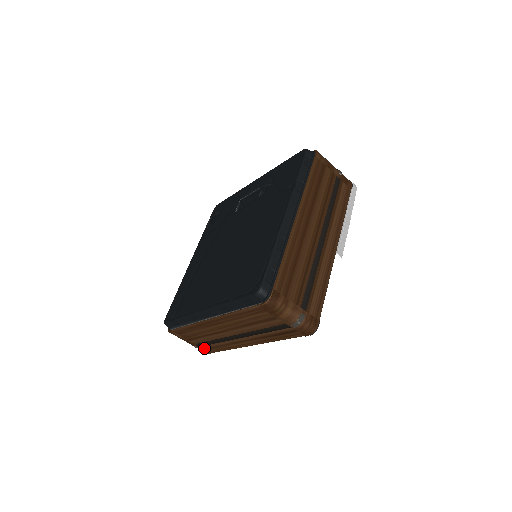
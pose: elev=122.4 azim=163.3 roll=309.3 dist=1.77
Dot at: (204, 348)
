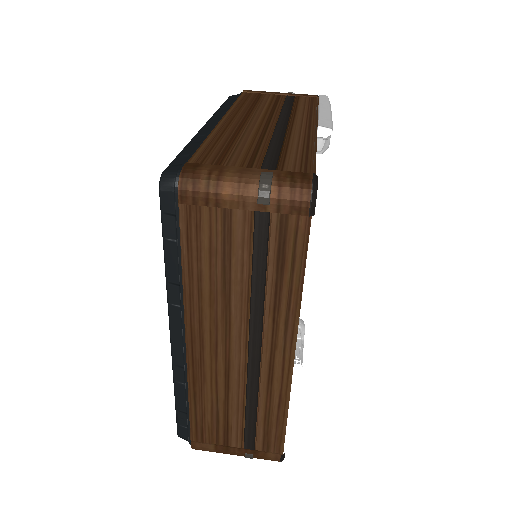
Dot at: (261, 448)
